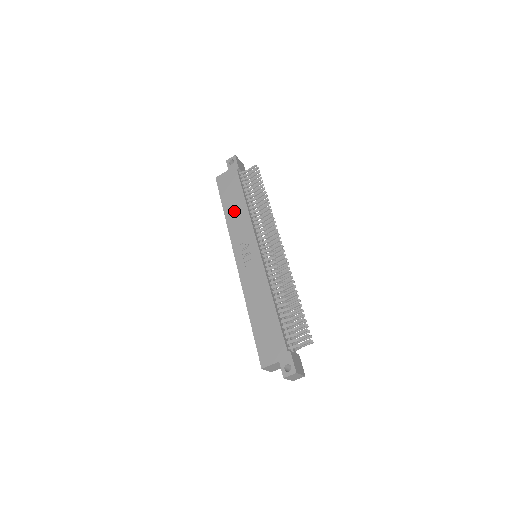
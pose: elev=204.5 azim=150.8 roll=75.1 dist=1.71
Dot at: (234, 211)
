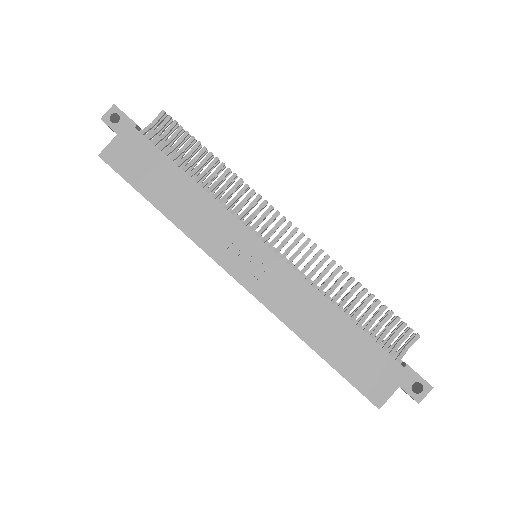
Dot at: (178, 201)
